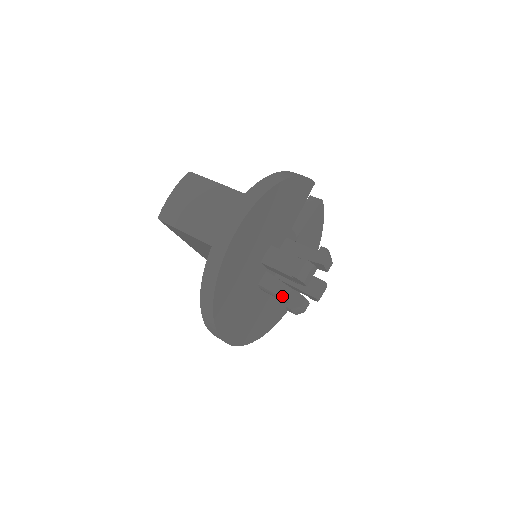
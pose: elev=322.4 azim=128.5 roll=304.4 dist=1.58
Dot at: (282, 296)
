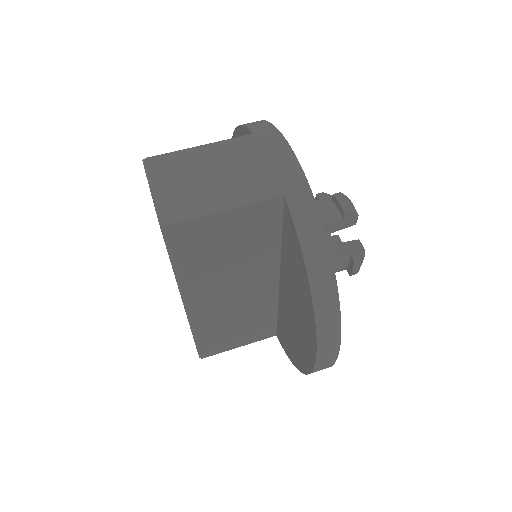
Dot at: (339, 256)
